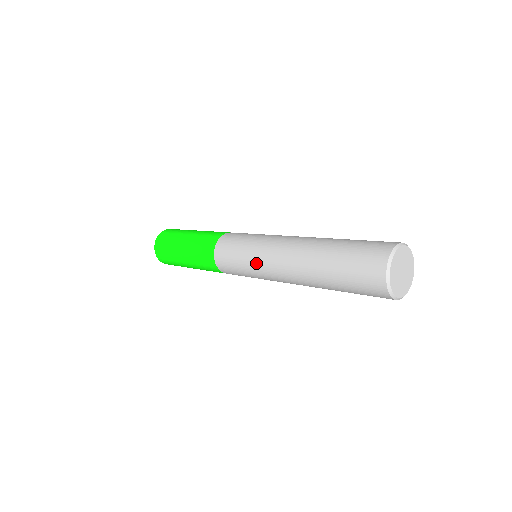
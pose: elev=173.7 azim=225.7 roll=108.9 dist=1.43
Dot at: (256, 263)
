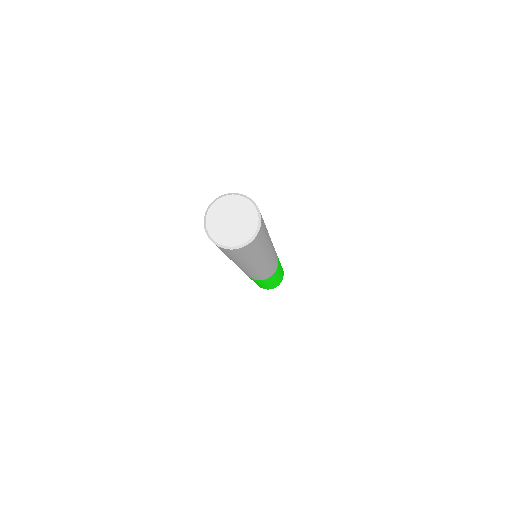
Dot at: (244, 271)
